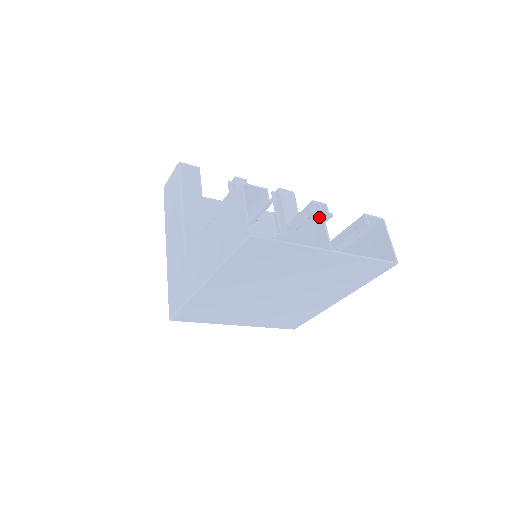
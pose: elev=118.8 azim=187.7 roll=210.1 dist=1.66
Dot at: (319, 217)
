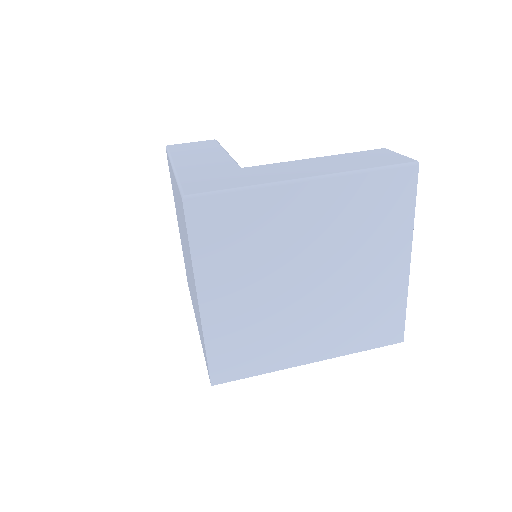
Dot at: occluded
